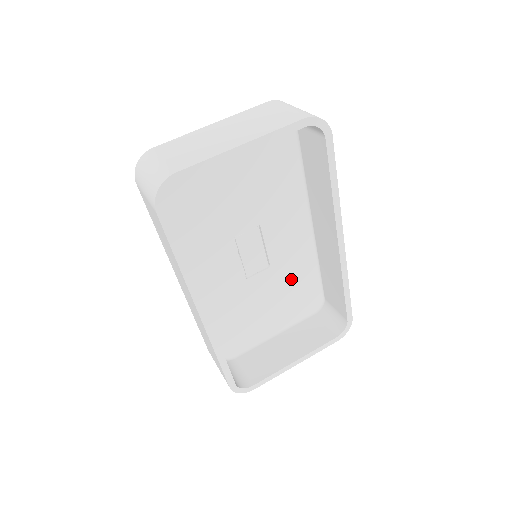
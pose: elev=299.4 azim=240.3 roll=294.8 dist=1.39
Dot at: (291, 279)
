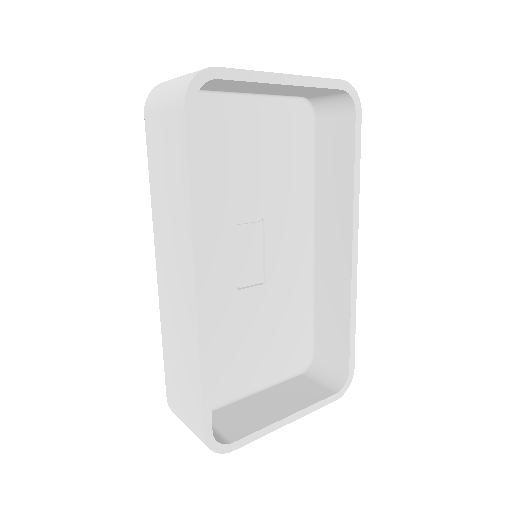
Dot at: (283, 311)
